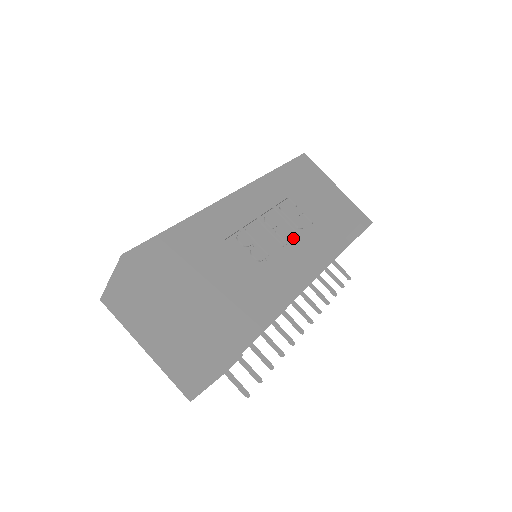
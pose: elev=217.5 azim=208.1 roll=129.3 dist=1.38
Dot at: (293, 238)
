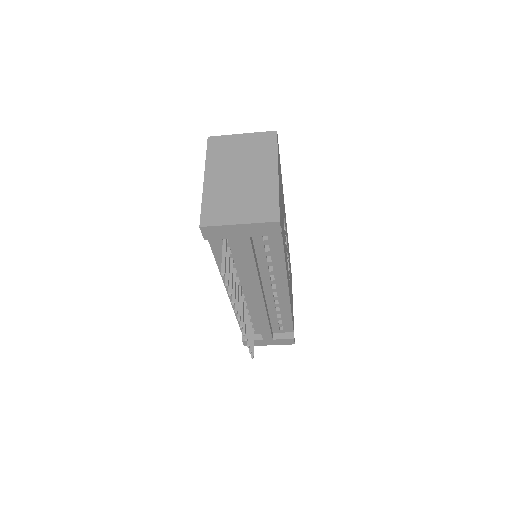
Dot at: occluded
